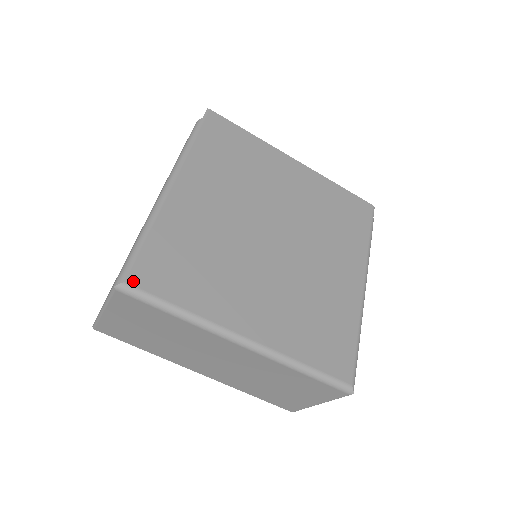
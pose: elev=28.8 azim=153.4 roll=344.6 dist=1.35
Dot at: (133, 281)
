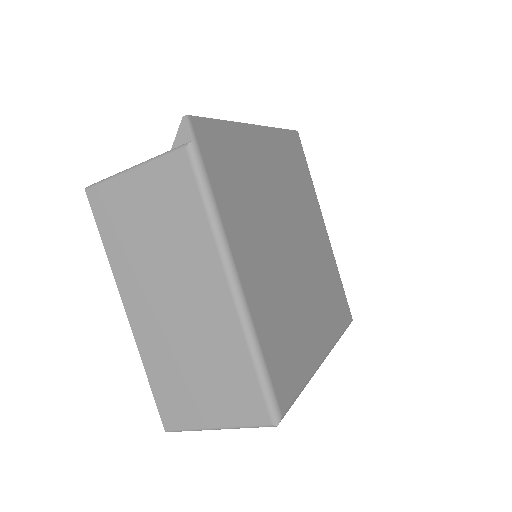
Dot at: (283, 407)
